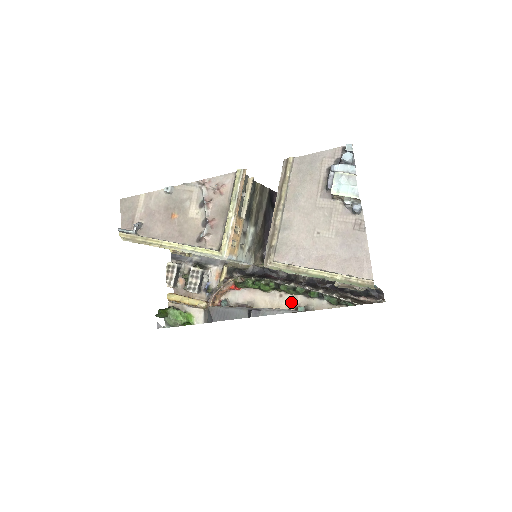
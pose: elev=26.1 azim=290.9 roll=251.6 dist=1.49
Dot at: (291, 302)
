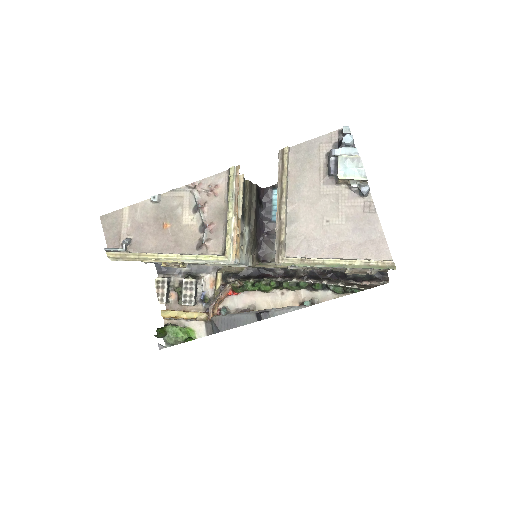
Dot at: (294, 298)
